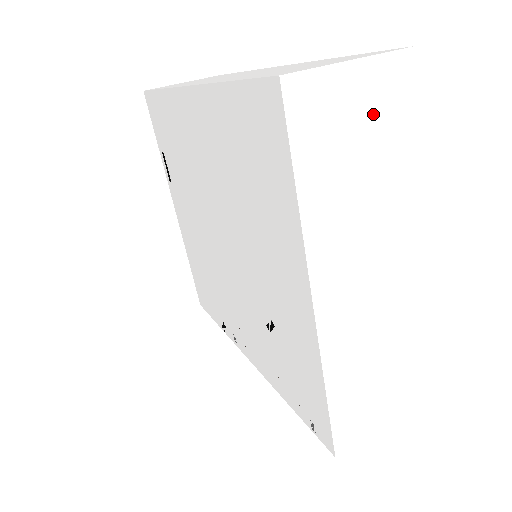
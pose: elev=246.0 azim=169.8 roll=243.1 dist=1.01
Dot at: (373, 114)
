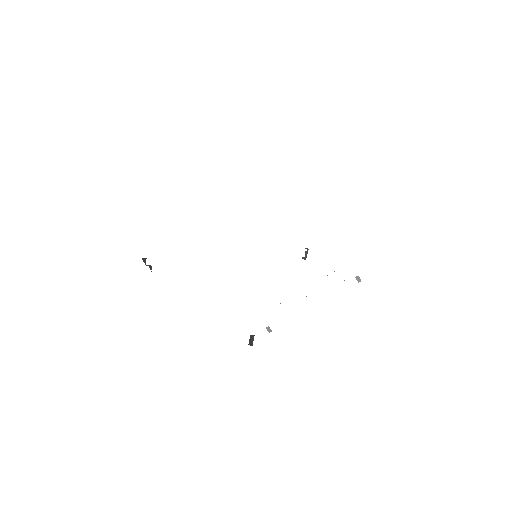
Dot at: occluded
